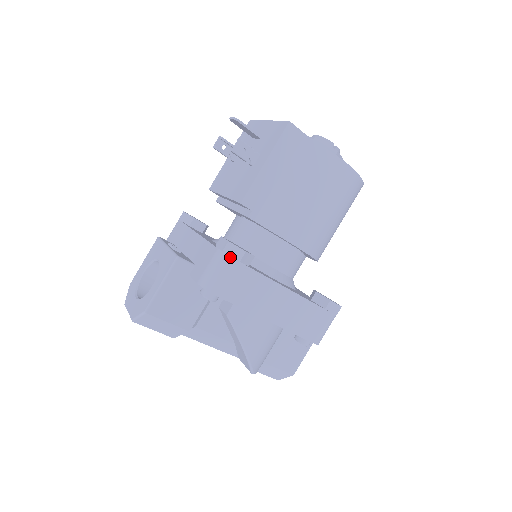
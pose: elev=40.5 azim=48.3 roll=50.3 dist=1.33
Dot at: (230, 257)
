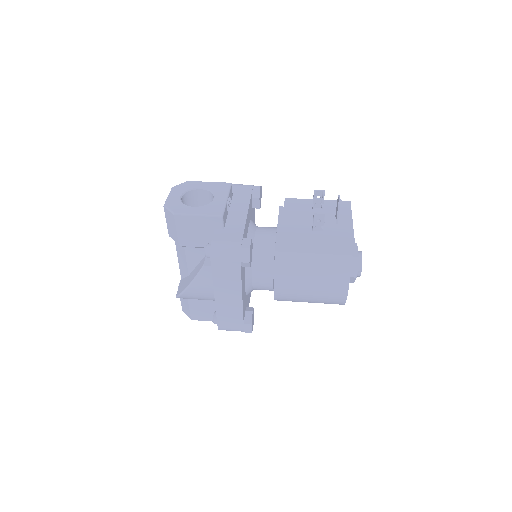
Dot at: (240, 255)
